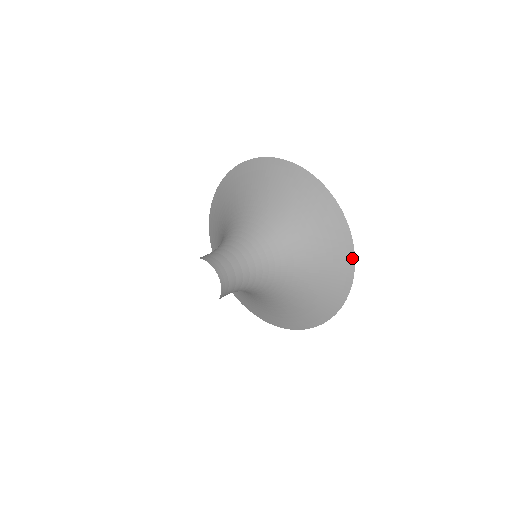
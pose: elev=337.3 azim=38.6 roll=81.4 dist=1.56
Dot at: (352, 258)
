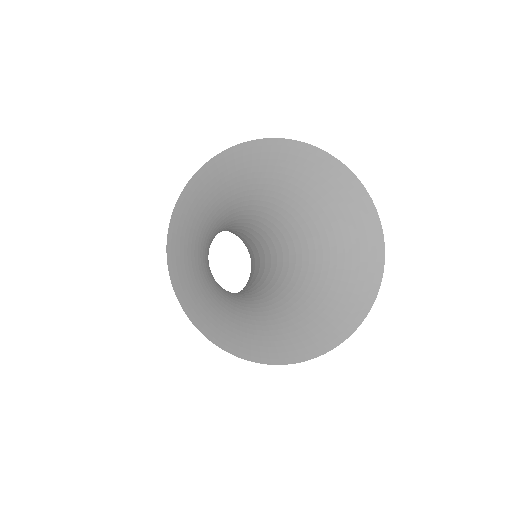
Dot at: (336, 162)
